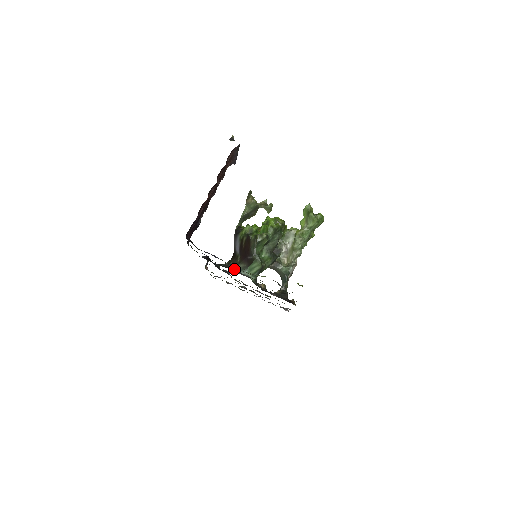
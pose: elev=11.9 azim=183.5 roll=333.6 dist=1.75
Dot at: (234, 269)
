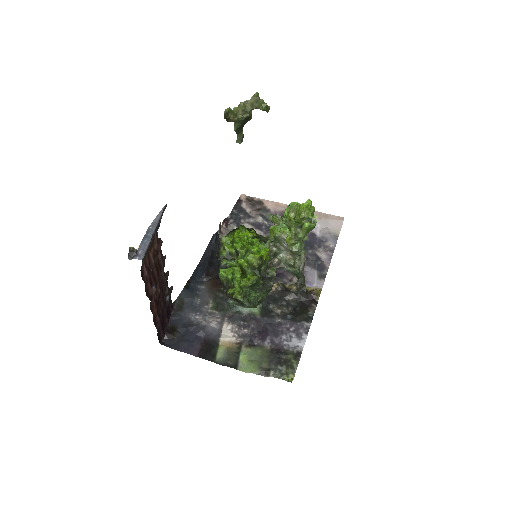
Dot at: (227, 329)
